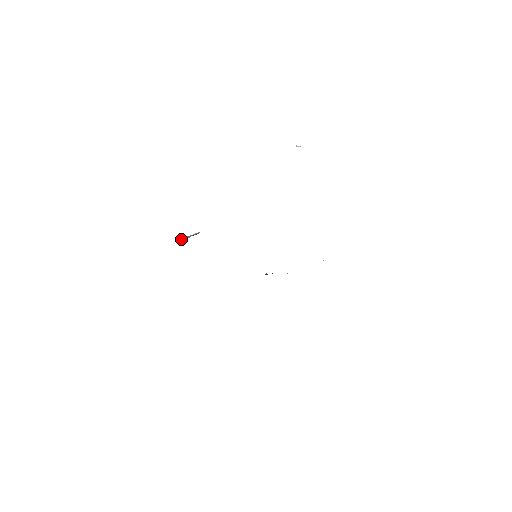
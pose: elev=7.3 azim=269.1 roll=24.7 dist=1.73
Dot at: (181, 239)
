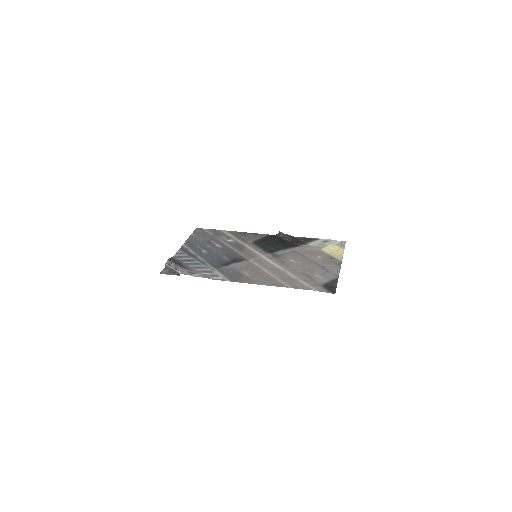
Dot at: (165, 265)
